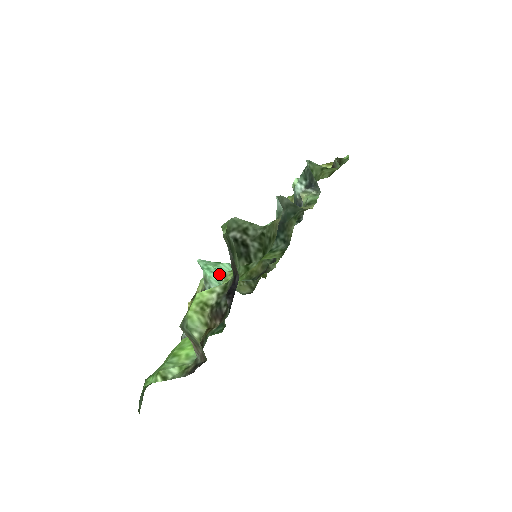
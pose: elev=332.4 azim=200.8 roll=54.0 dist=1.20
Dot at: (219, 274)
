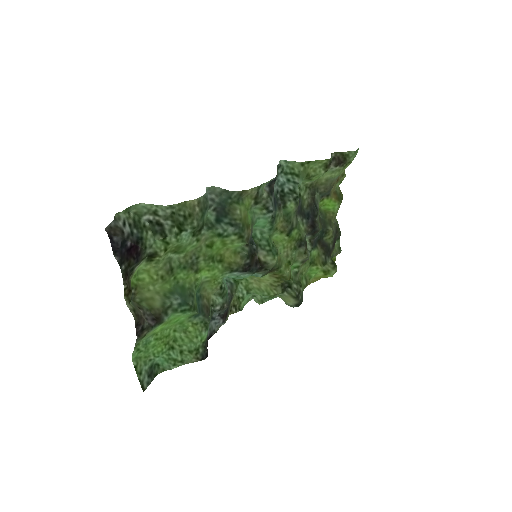
Dot at: occluded
